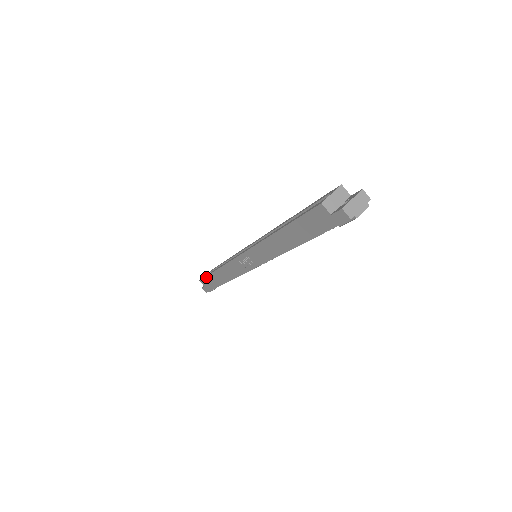
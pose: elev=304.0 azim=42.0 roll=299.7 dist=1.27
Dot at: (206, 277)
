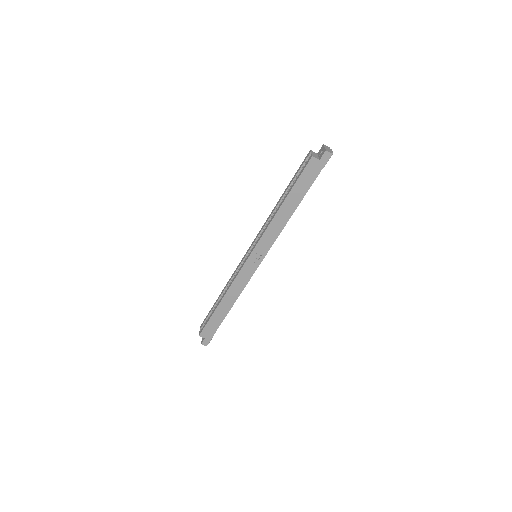
Dot at: (208, 322)
